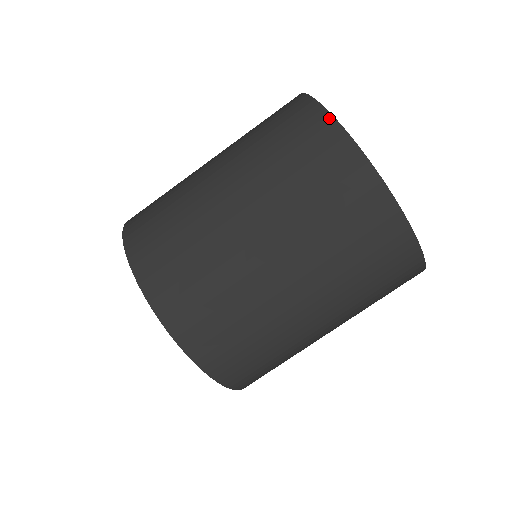
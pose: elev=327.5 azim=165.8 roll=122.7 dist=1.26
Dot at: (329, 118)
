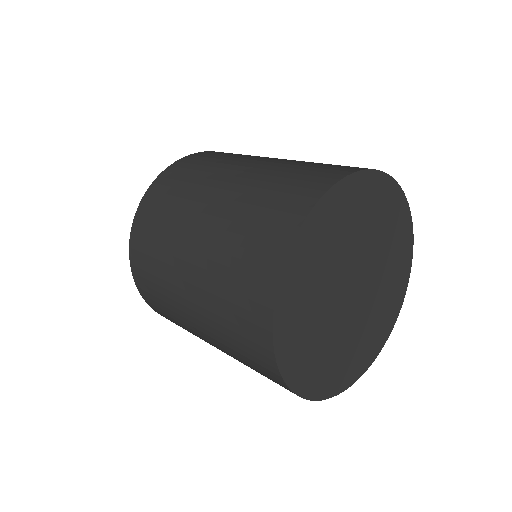
Dot at: (276, 277)
